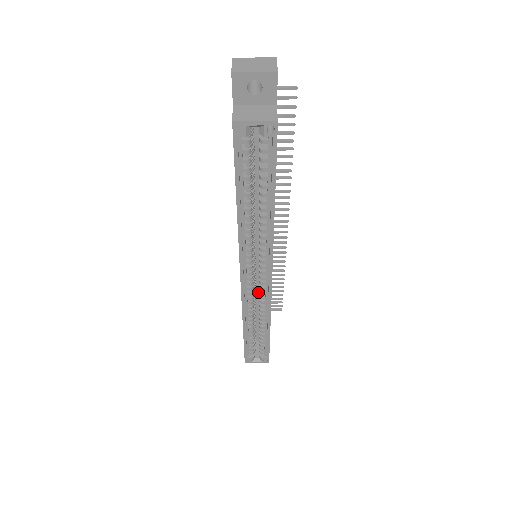
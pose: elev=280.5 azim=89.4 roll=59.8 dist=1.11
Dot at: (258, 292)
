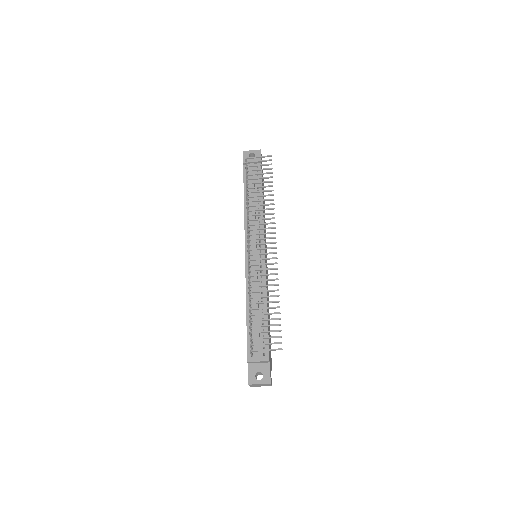
Dot at: occluded
